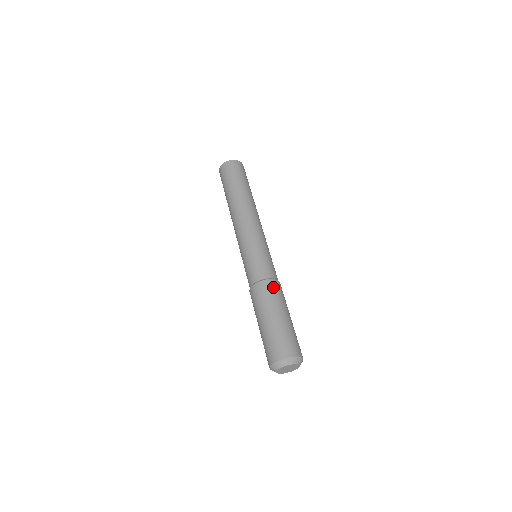
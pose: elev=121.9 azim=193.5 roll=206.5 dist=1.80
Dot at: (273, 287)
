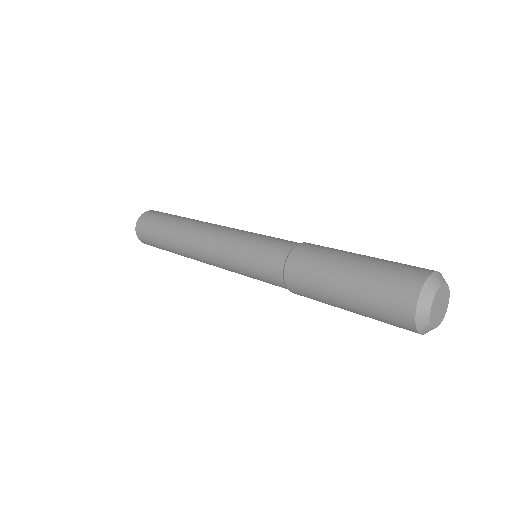
Dot at: occluded
